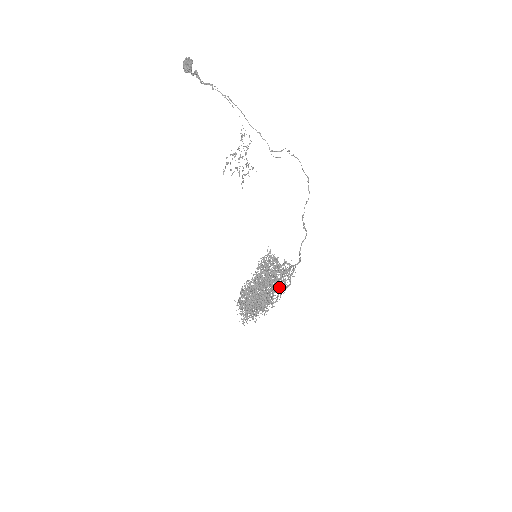
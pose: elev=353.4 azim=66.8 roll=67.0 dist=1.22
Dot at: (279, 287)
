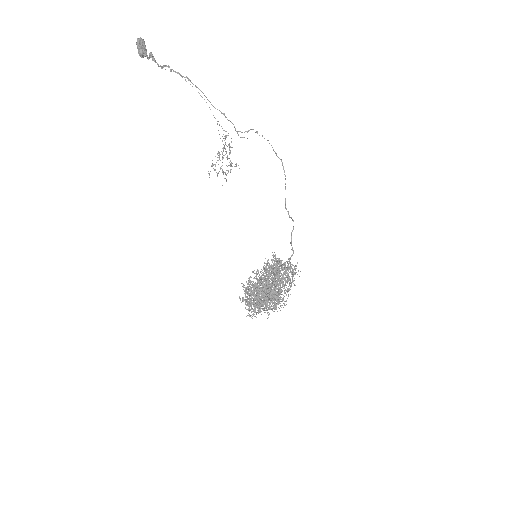
Dot at: occluded
